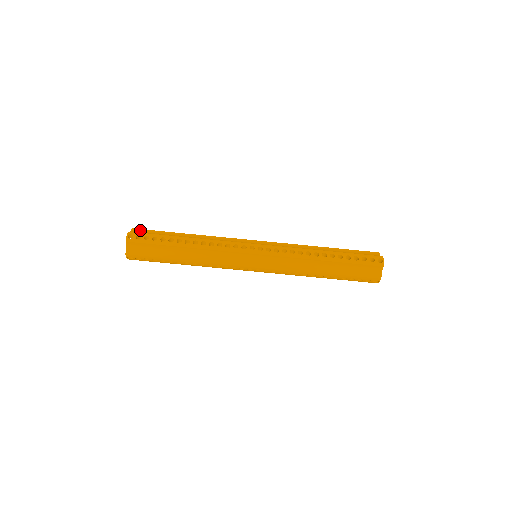
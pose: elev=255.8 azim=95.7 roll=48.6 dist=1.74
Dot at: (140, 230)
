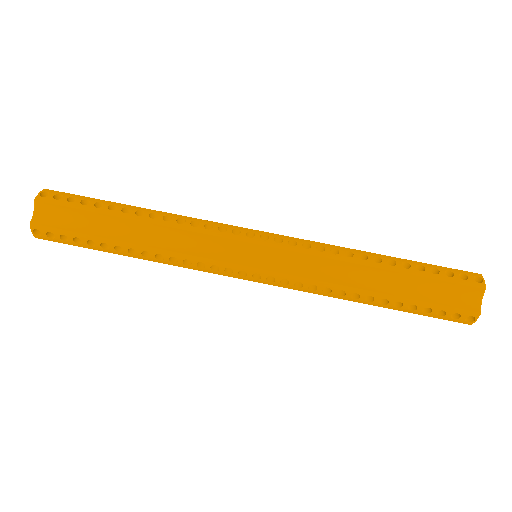
Dot at: occluded
